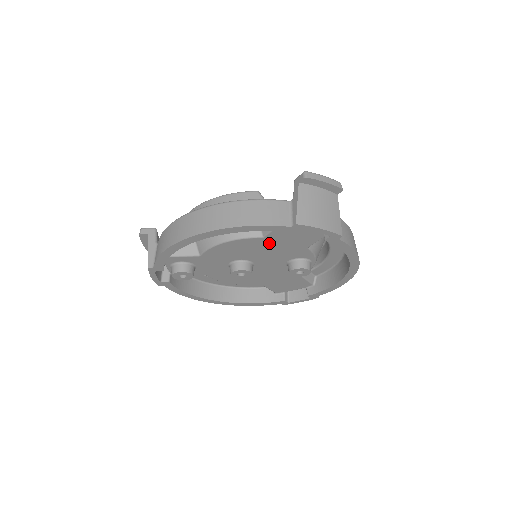
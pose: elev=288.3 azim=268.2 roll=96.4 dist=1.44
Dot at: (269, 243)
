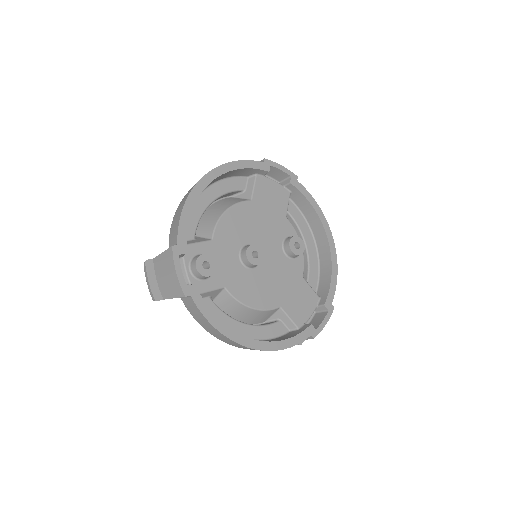
Dot at: (258, 210)
